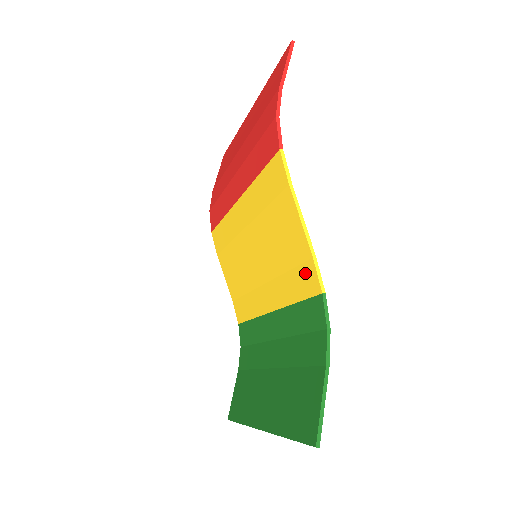
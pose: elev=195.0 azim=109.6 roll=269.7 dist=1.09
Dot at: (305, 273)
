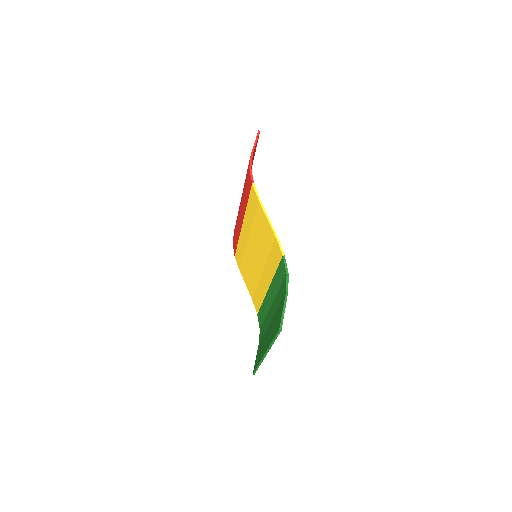
Dot at: (275, 249)
